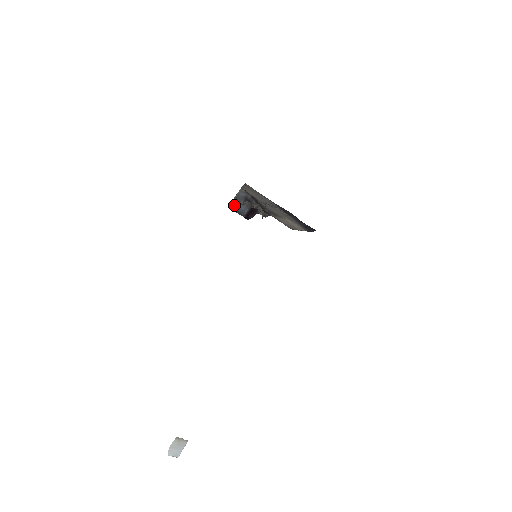
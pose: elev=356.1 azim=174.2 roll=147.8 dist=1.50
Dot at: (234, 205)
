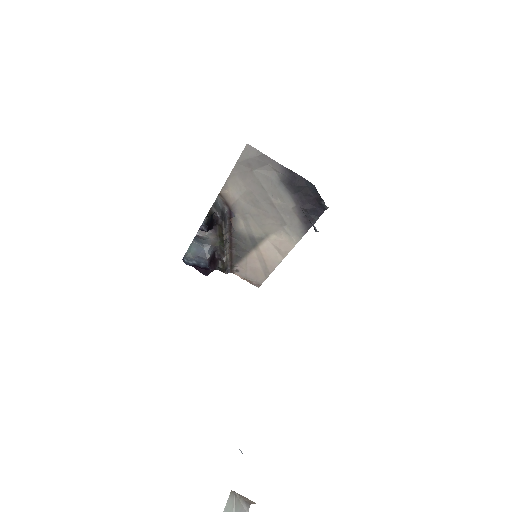
Dot at: (206, 224)
